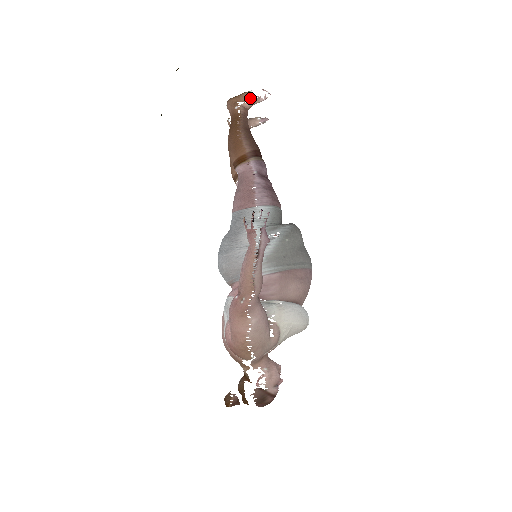
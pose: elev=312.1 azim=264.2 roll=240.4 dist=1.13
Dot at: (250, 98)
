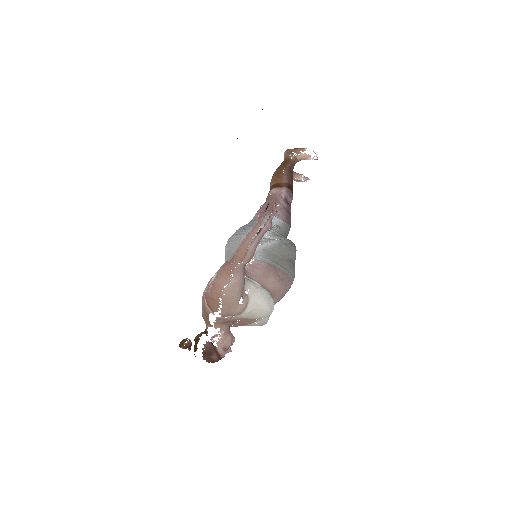
Dot at: occluded
